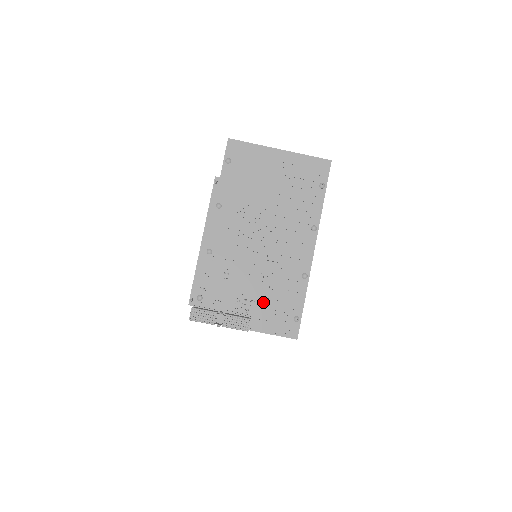
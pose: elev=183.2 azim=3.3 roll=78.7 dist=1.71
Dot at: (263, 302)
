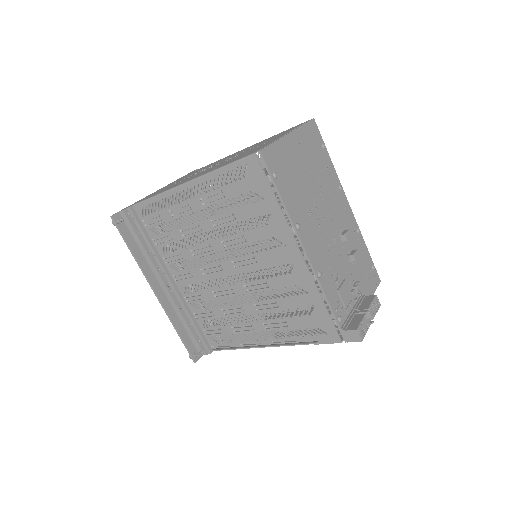
Dot at: (359, 276)
